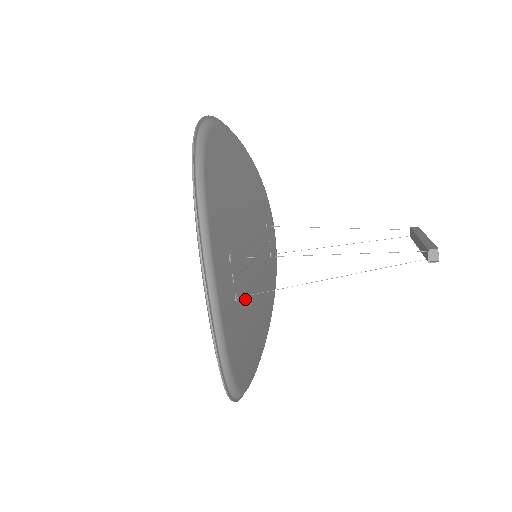
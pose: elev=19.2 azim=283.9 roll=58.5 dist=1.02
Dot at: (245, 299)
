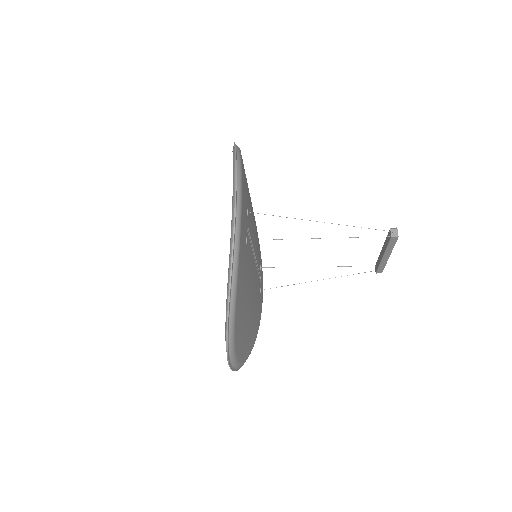
Dot at: (249, 261)
